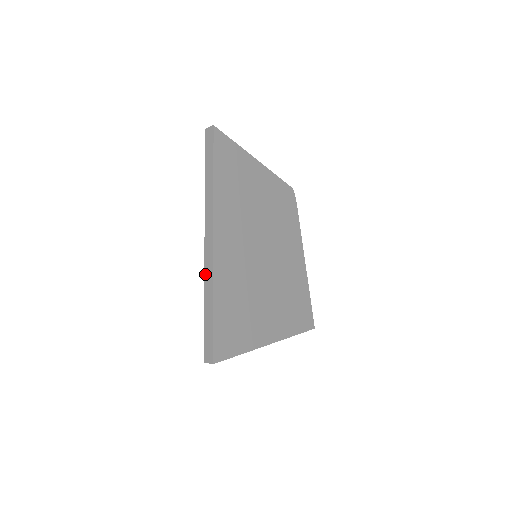
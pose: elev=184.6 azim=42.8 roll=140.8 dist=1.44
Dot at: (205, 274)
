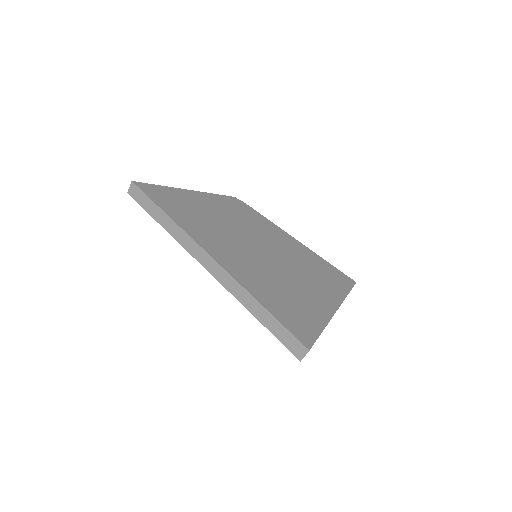
Dot at: (229, 291)
